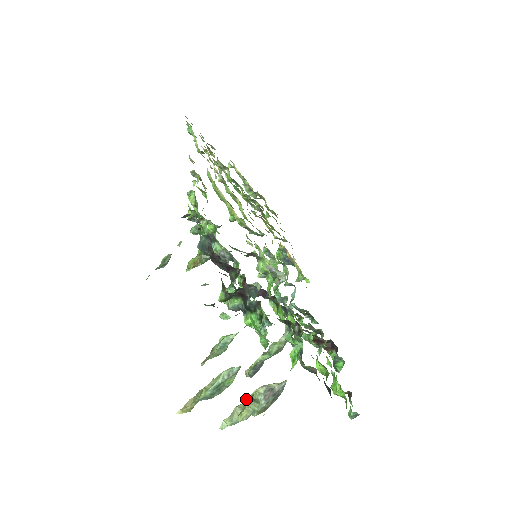
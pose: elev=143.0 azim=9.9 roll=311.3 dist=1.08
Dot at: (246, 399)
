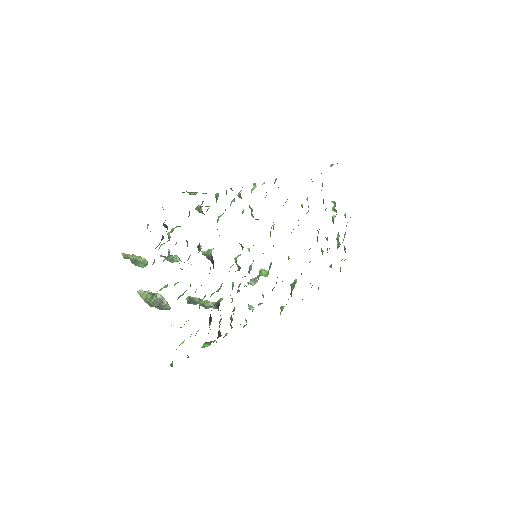
Dot at: (154, 293)
